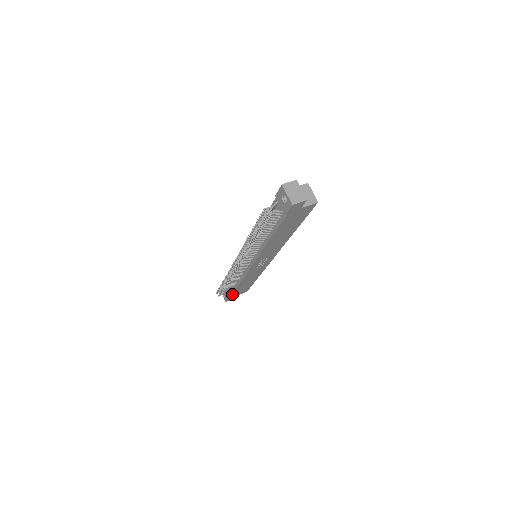
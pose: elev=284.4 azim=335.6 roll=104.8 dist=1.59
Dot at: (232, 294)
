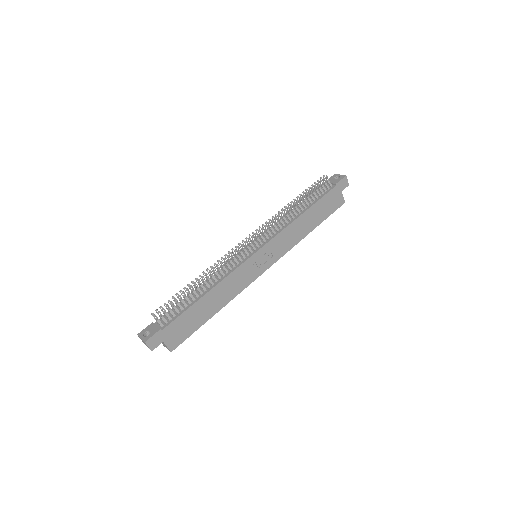
Dot at: (175, 320)
